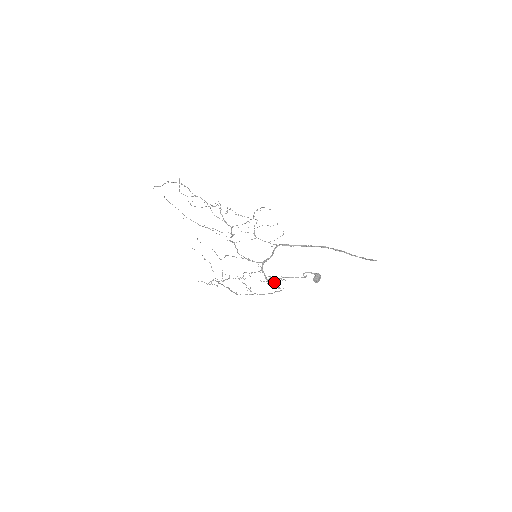
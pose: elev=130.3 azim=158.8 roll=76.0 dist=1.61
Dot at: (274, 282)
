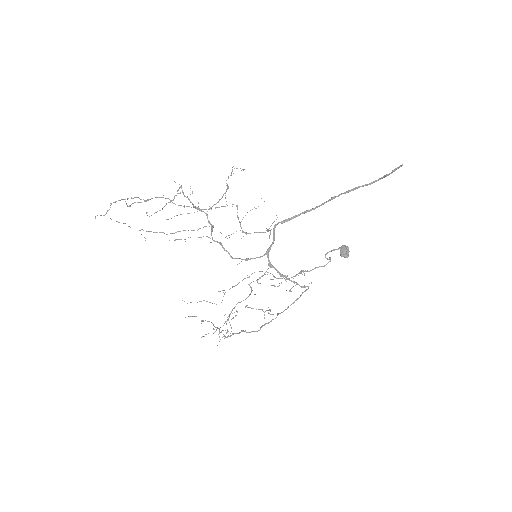
Dot at: (294, 282)
